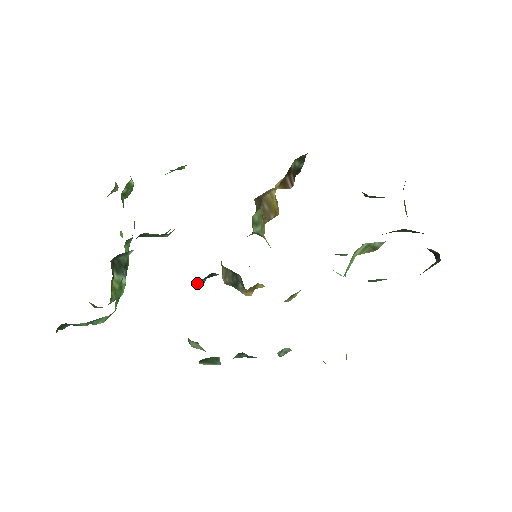
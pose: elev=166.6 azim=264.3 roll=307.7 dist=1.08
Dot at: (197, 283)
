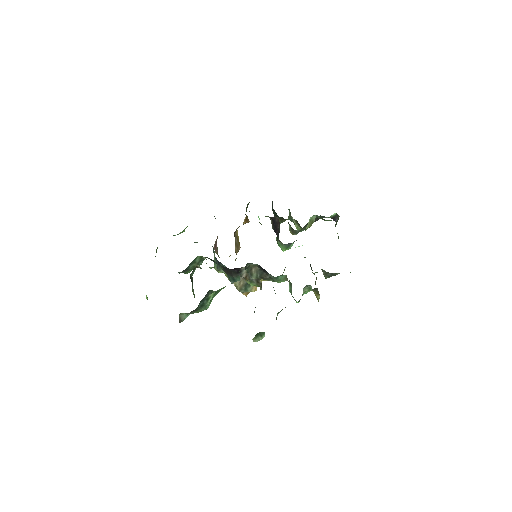
Dot at: occluded
